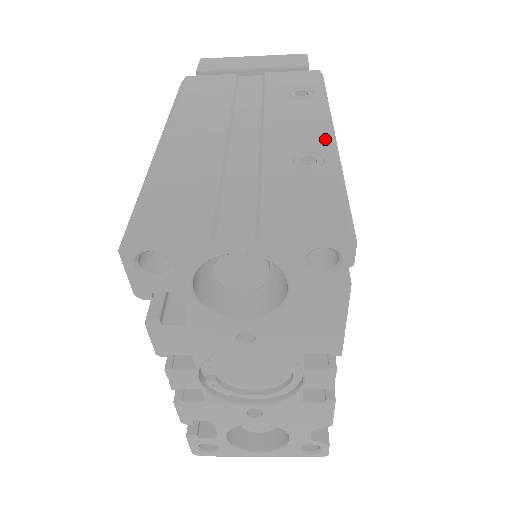
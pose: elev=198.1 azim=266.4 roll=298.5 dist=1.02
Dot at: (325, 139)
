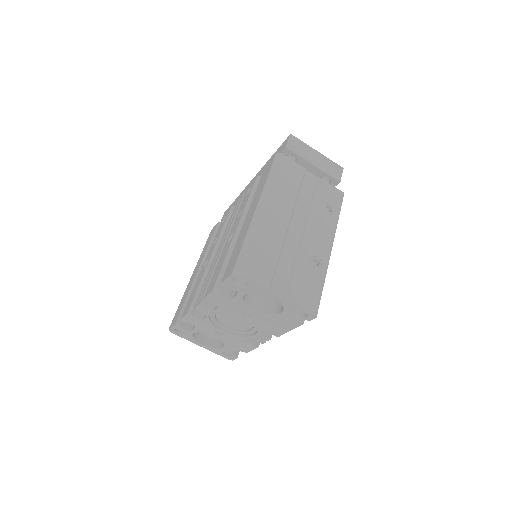
Dot at: (327, 252)
